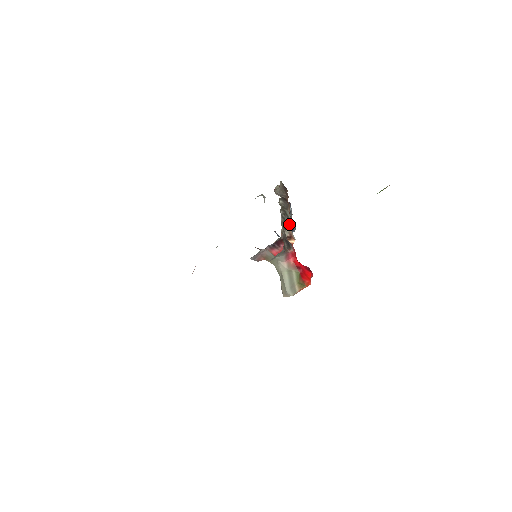
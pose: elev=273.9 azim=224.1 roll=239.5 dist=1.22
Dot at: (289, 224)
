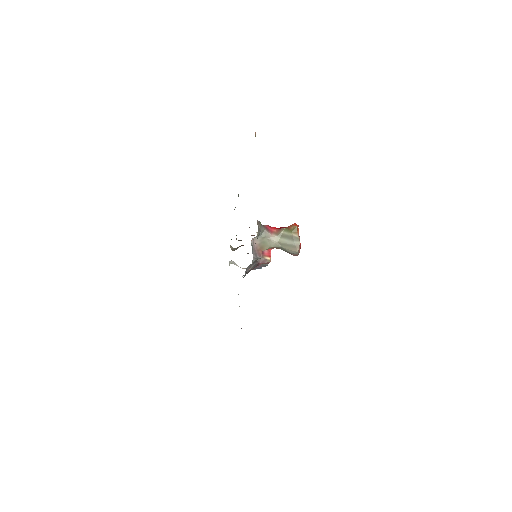
Dot at: occluded
